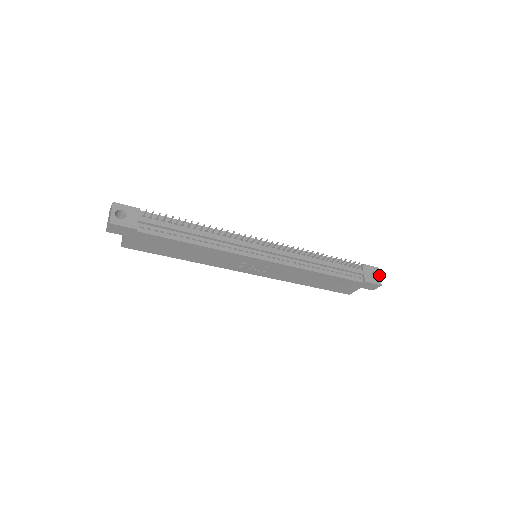
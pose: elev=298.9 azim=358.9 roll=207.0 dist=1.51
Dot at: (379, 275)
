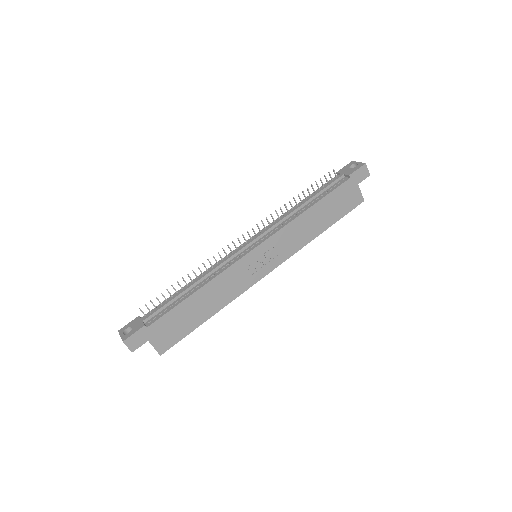
Dot at: (357, 163)
